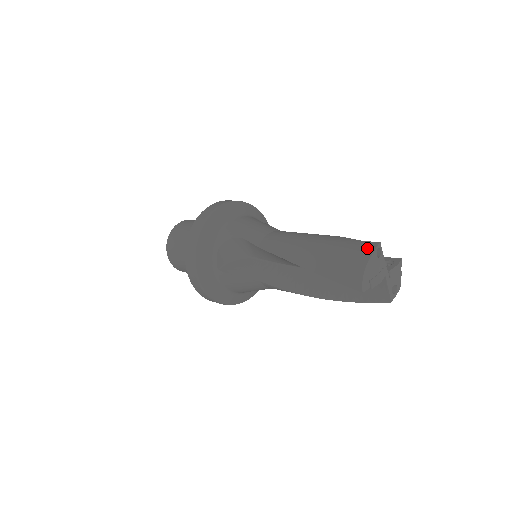
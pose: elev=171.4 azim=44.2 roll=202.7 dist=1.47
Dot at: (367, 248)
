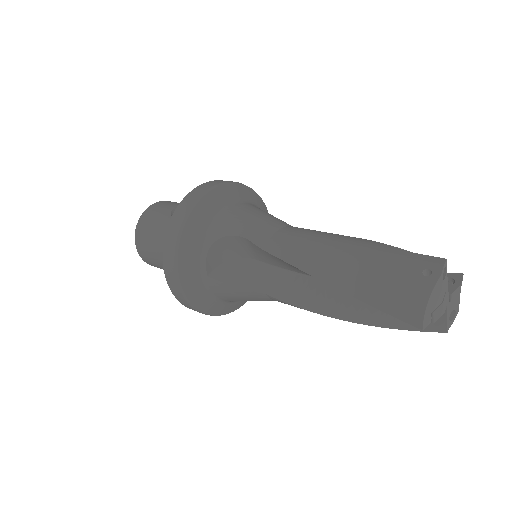
Dot at: (429, 267)
